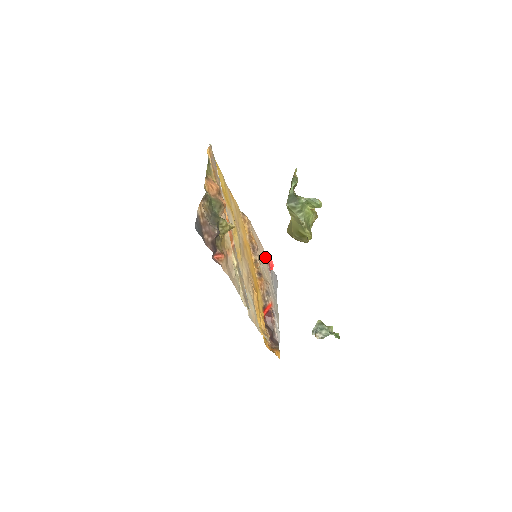
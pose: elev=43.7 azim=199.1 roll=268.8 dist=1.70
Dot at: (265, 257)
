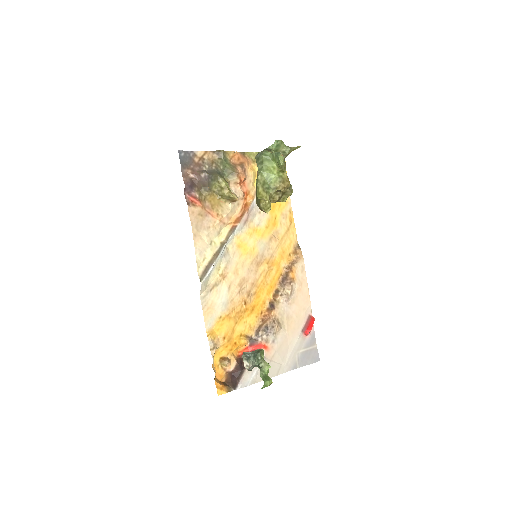
Dot at: (306, 314)
